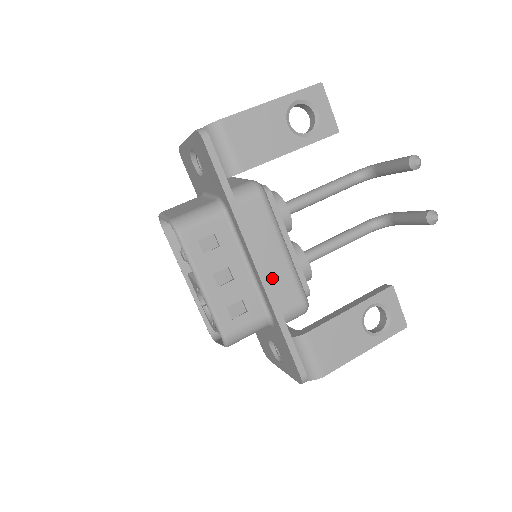
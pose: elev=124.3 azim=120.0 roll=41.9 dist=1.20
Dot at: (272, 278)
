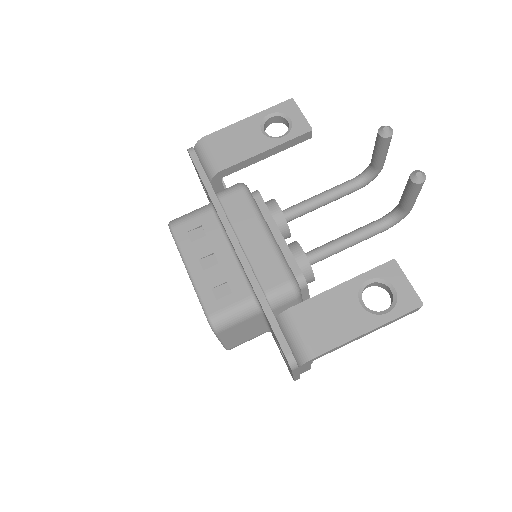
Dot at: (254, 258)
